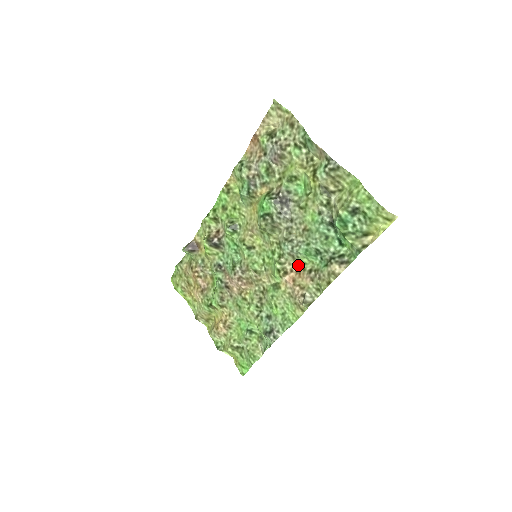
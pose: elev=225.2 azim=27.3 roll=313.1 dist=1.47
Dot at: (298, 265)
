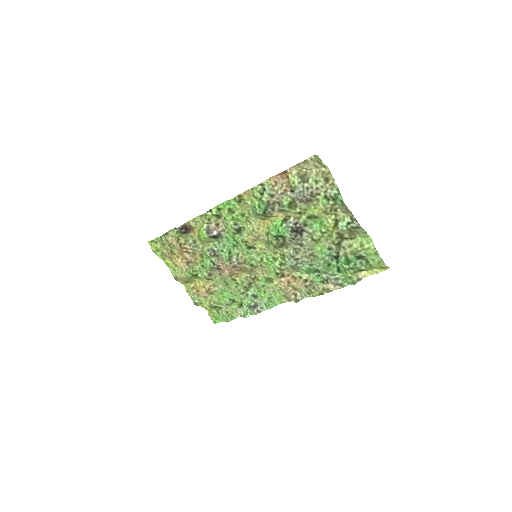
Dot at: (295, 272)
